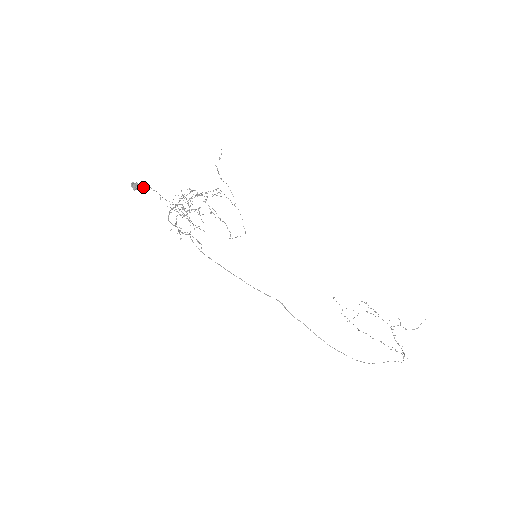
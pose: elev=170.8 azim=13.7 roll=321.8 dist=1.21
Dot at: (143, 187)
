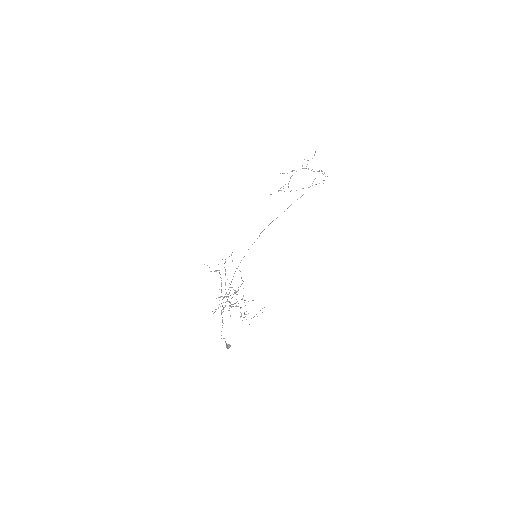
Dot at: occluded
